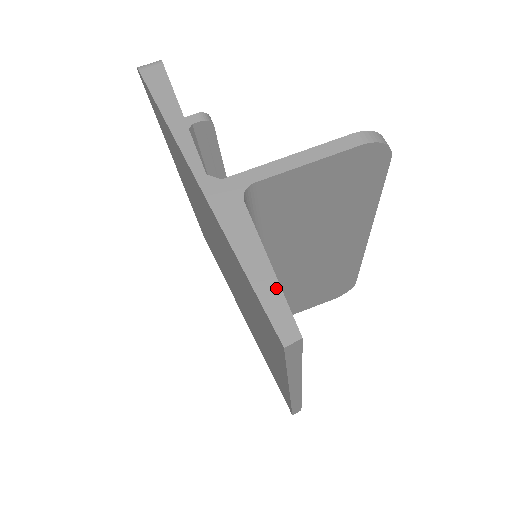
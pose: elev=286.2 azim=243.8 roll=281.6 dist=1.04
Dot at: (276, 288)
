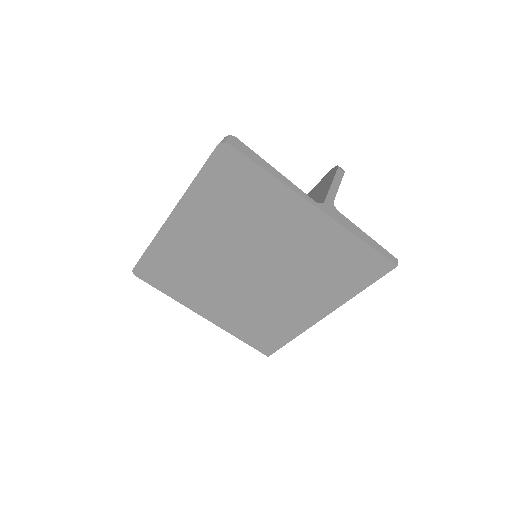
Dot at: (378, 245)
